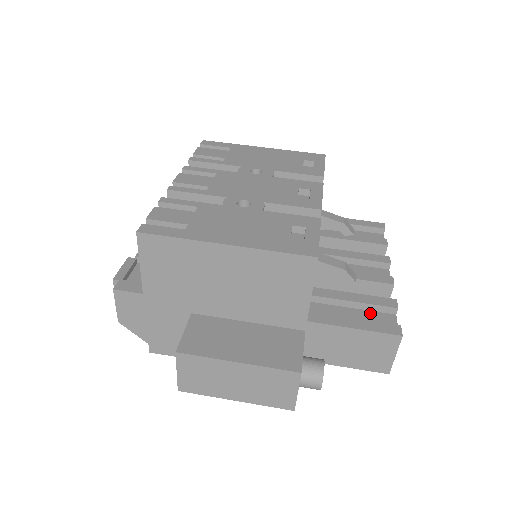
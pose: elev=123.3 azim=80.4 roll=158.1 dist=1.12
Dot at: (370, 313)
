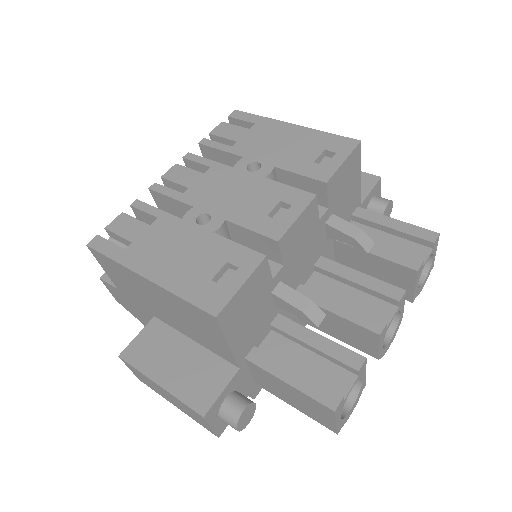
Dot at: (328, 365)
